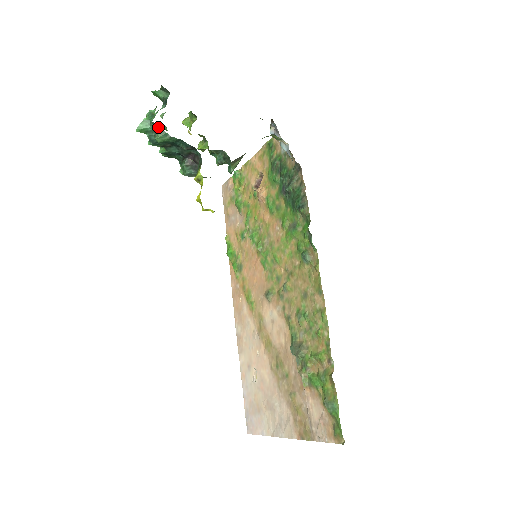
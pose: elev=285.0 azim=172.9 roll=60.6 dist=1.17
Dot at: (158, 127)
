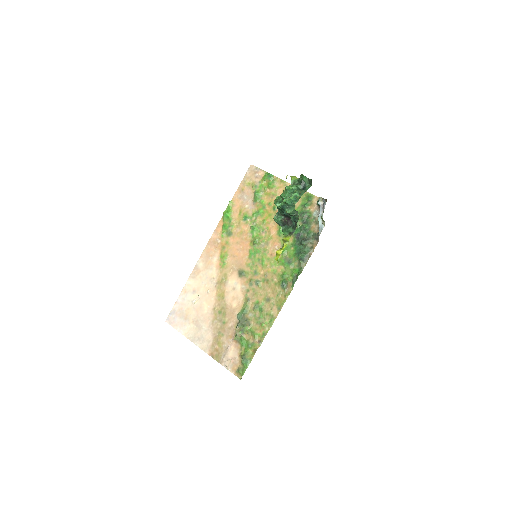
Dot at: (294, 209)
